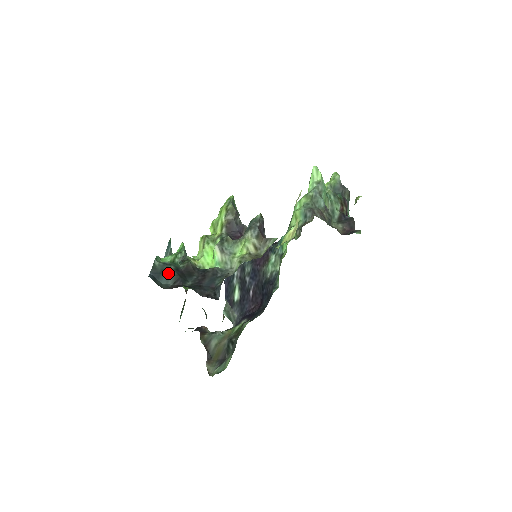
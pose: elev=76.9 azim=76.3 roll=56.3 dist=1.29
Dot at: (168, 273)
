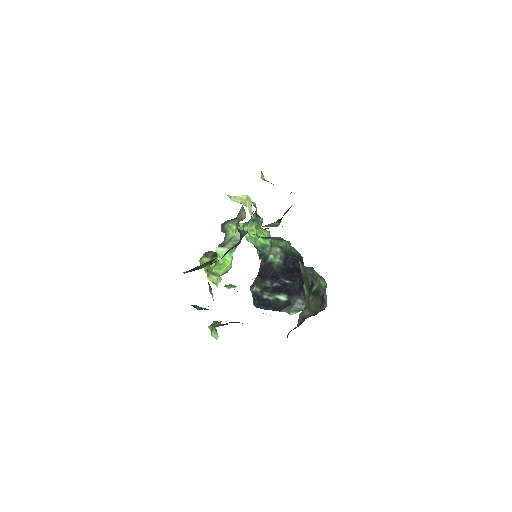
Dot at: (200, 266)
